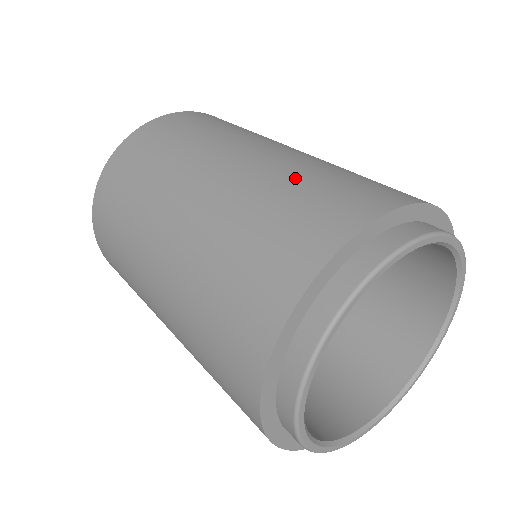
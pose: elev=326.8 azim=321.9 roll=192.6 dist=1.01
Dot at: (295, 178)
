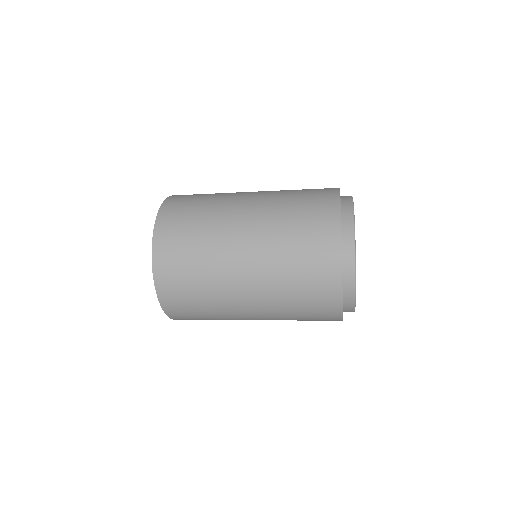
Dot at: (289, 199)
